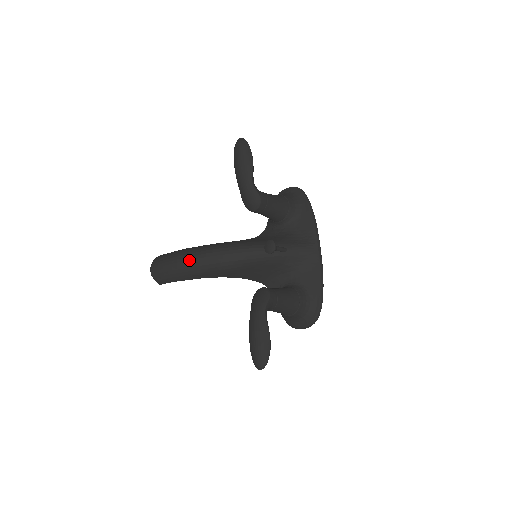
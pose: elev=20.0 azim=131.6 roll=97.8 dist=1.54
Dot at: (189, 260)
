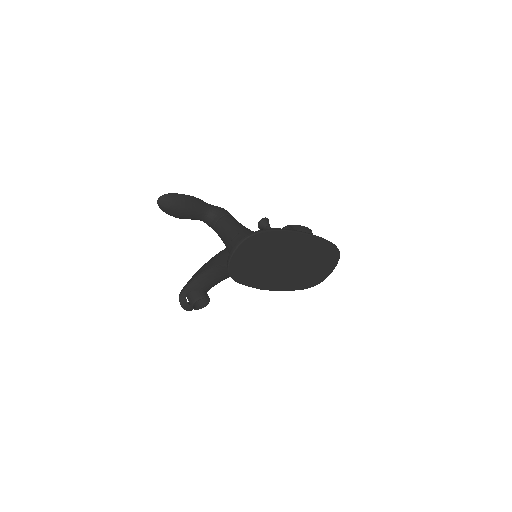
Dot at: occluded
